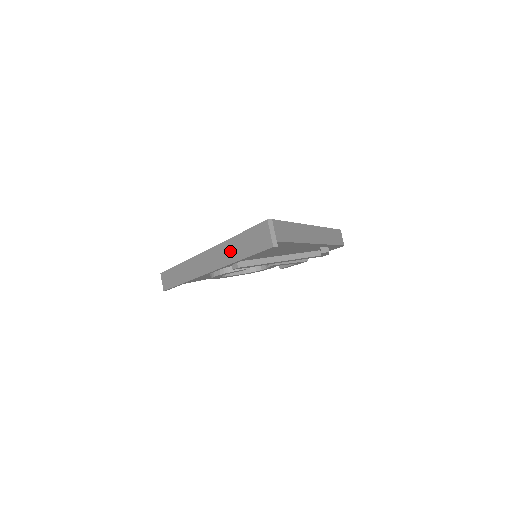
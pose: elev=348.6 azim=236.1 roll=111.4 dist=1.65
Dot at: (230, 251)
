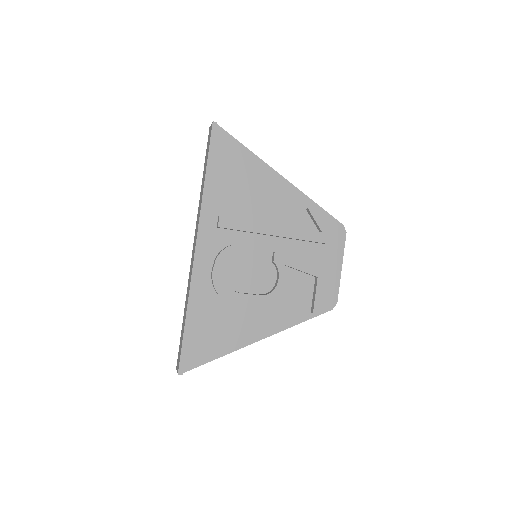
Dot at: (202, 190)
